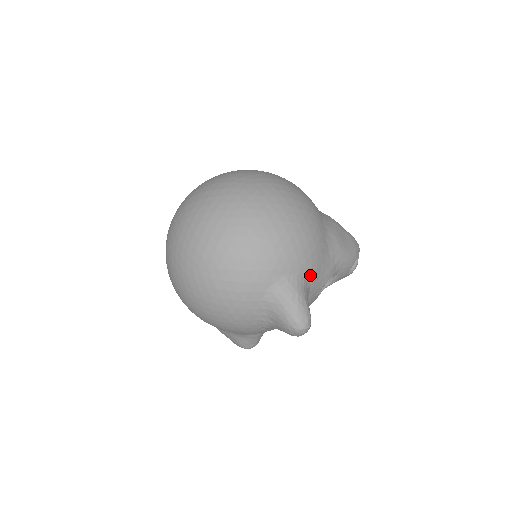
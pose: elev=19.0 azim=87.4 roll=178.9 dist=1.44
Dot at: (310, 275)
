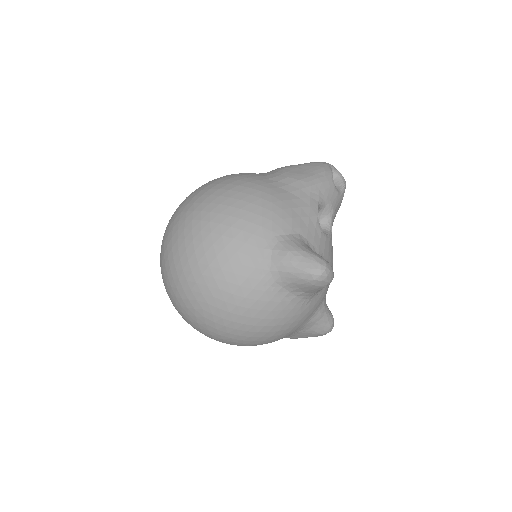
Dot at: (289, 227)
